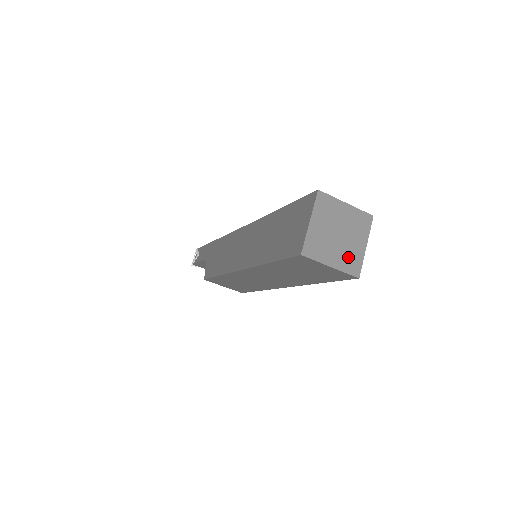
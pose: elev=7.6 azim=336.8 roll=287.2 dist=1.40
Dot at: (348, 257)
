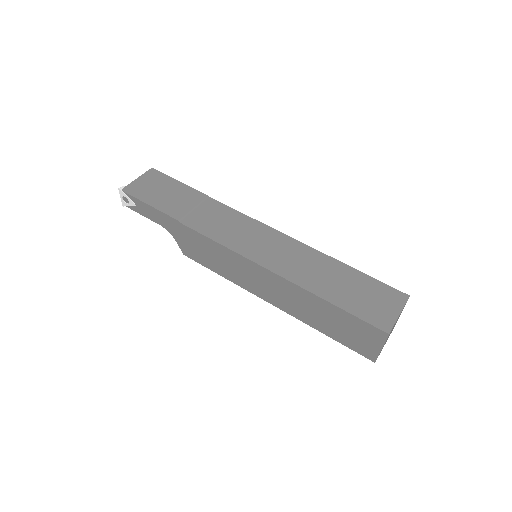
Dot at: (393, 328)
